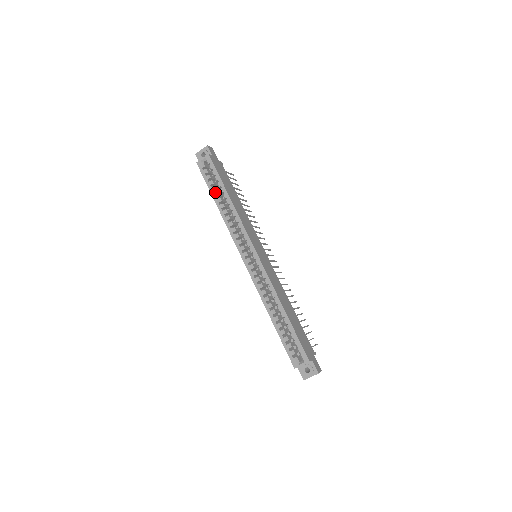
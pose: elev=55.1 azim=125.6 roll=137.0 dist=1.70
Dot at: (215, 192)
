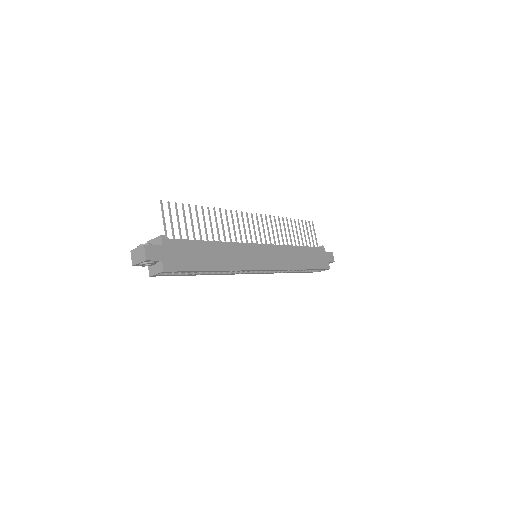
Dot at: occluded
